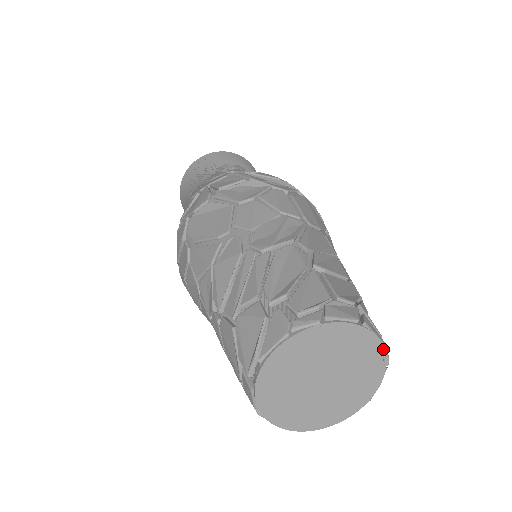
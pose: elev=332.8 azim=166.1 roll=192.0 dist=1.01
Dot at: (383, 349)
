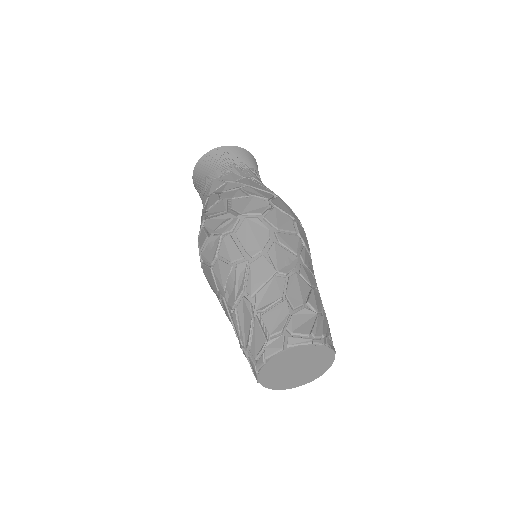
Dot at: (311, 345)
